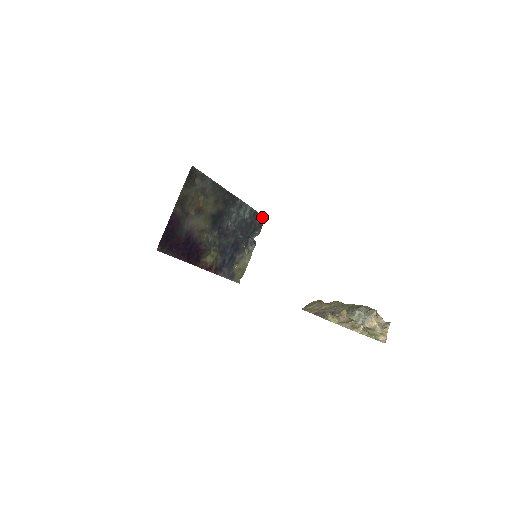
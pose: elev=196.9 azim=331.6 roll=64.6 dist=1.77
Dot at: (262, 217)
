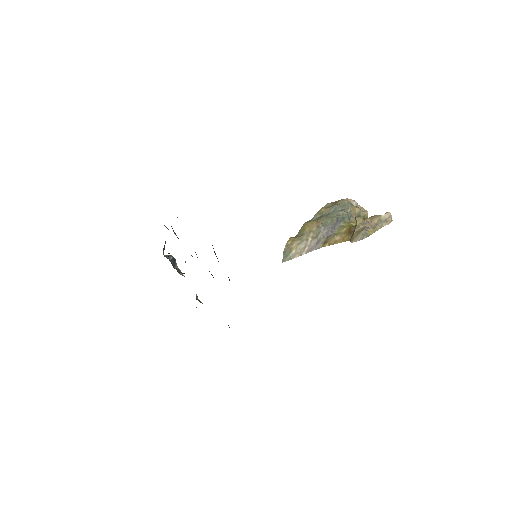
Dot at: occluded
